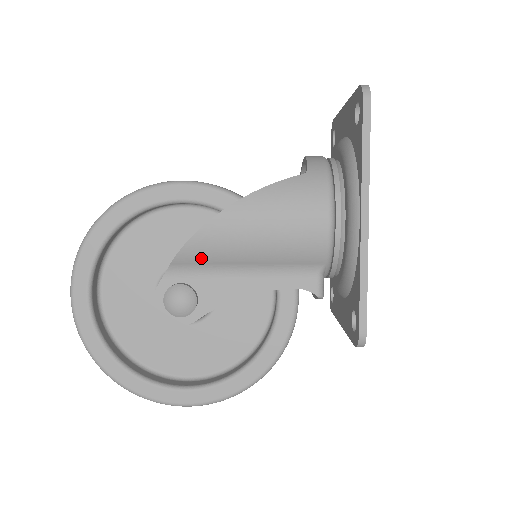
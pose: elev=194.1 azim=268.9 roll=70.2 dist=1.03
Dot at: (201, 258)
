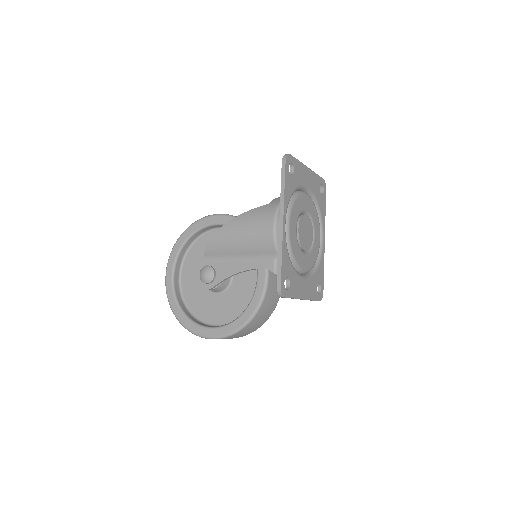
Dot at: (216, 251)
